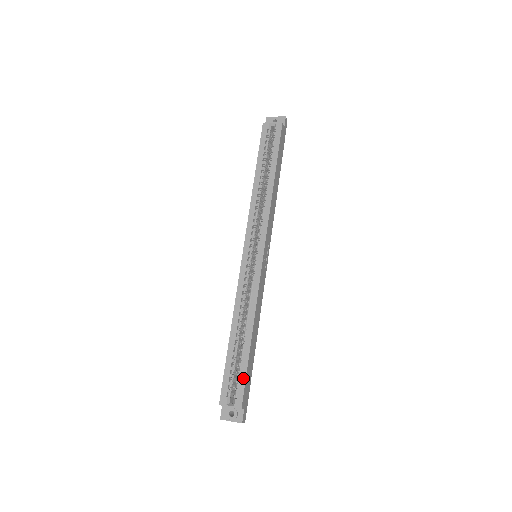
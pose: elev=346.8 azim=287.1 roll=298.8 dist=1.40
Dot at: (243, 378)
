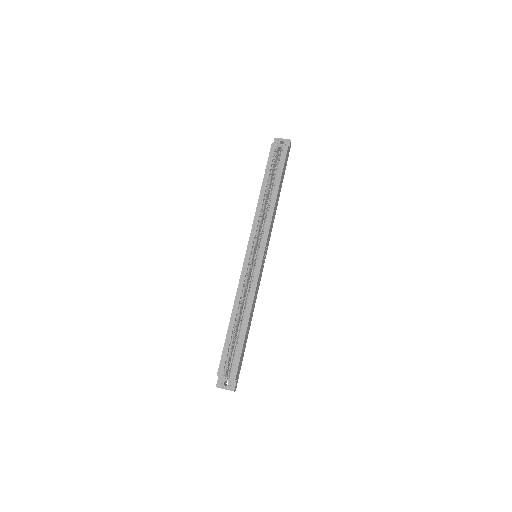
Dot at: (239, 355)
